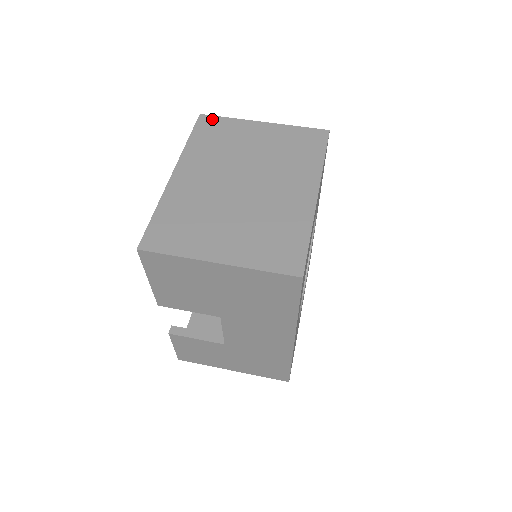
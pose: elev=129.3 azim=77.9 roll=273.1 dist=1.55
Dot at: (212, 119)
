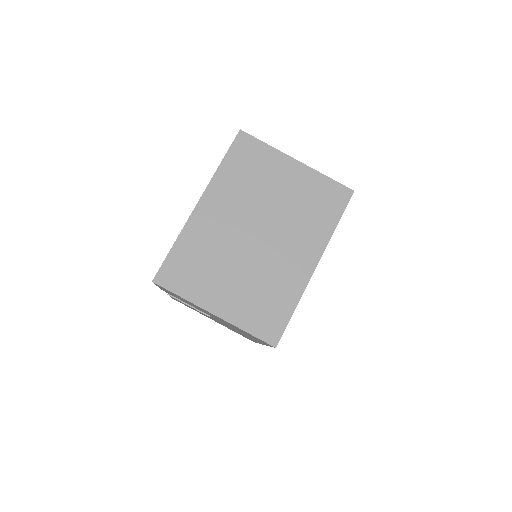
Dot at: (250, 141)
